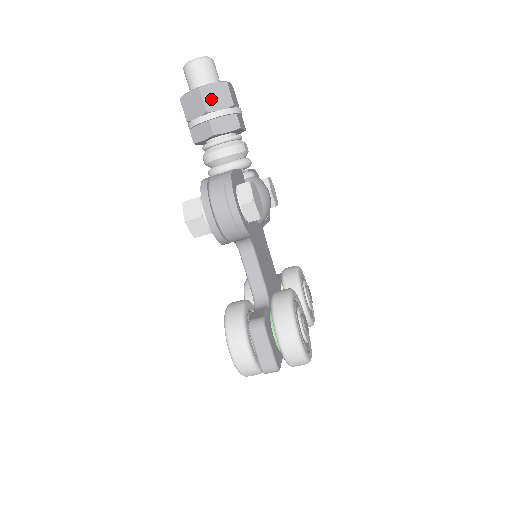
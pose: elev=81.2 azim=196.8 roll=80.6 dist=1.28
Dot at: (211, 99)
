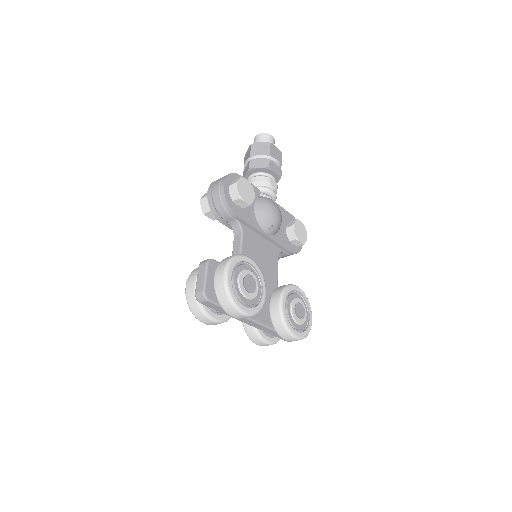
Dot at: (256, 150)
